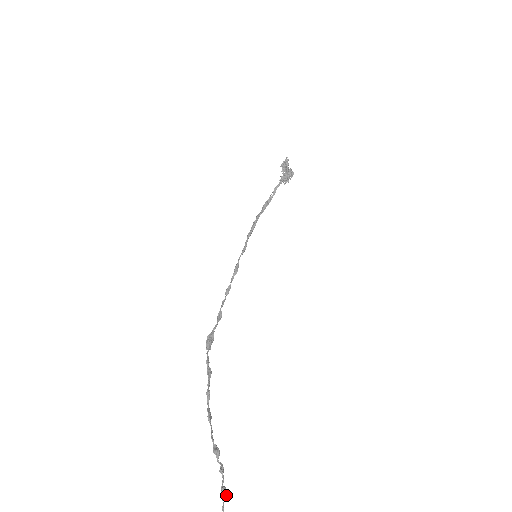
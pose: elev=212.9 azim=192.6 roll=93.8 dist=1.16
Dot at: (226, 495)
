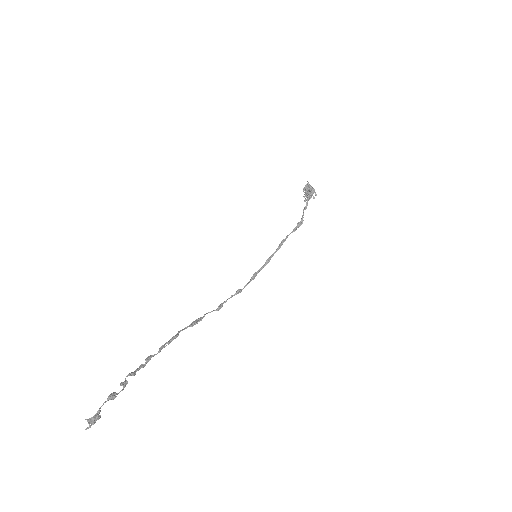
Dot at: (109, 395)
